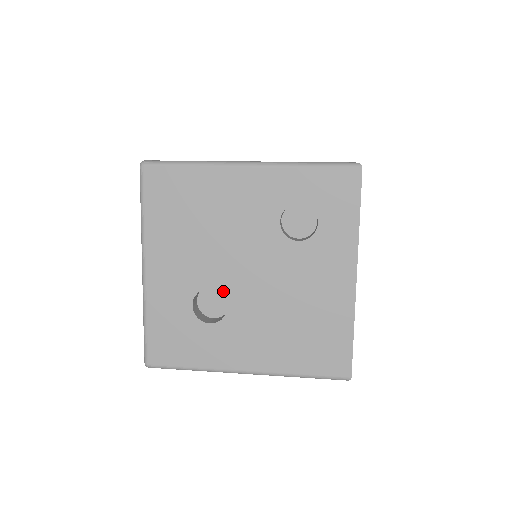
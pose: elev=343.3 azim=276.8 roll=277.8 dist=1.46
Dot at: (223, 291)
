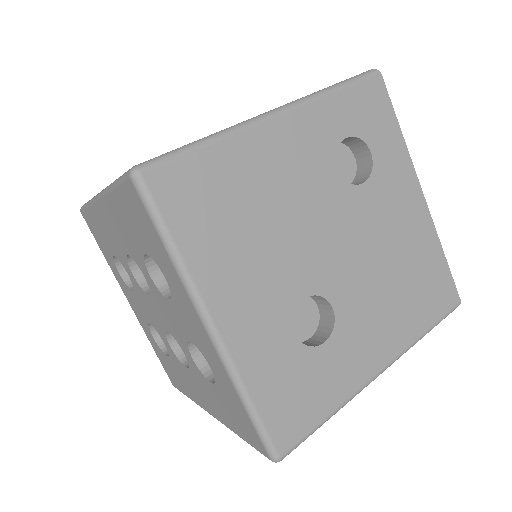
Dot at: (320, 291)
